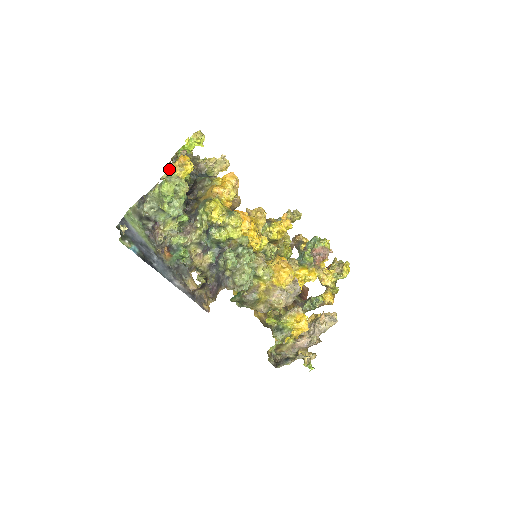
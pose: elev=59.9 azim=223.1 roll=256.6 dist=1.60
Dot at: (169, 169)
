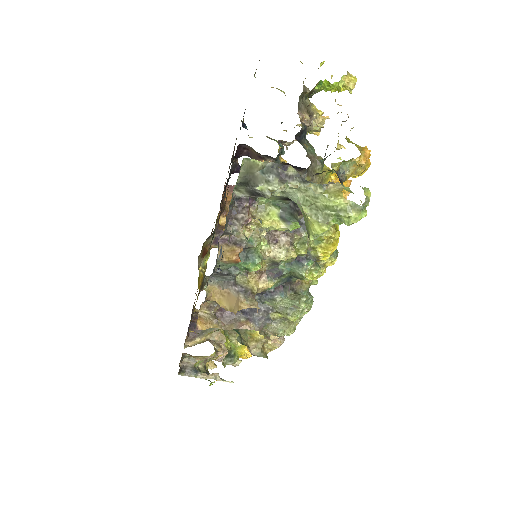
Dot at: (349, 160)
